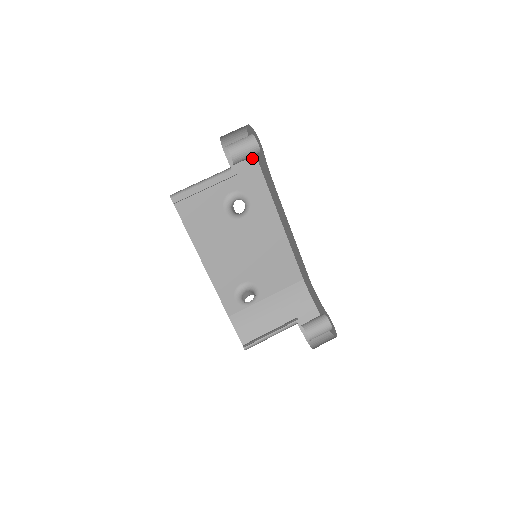
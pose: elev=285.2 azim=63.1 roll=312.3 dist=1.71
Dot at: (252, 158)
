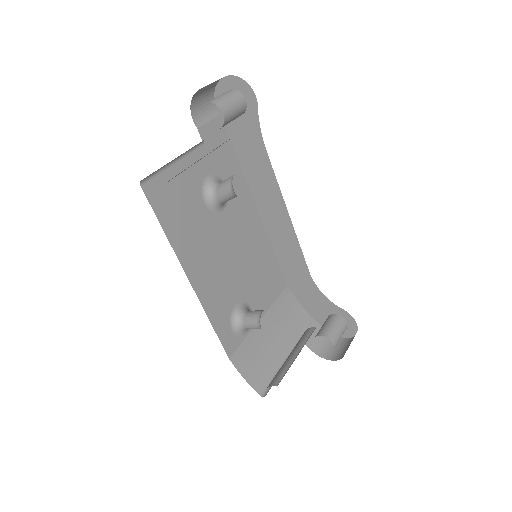
Dot at: (221, 129)
